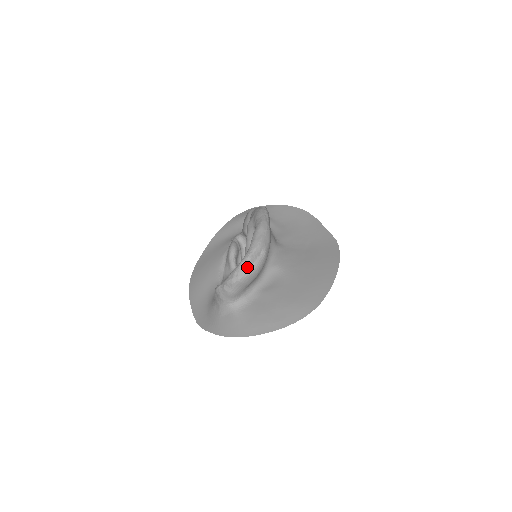
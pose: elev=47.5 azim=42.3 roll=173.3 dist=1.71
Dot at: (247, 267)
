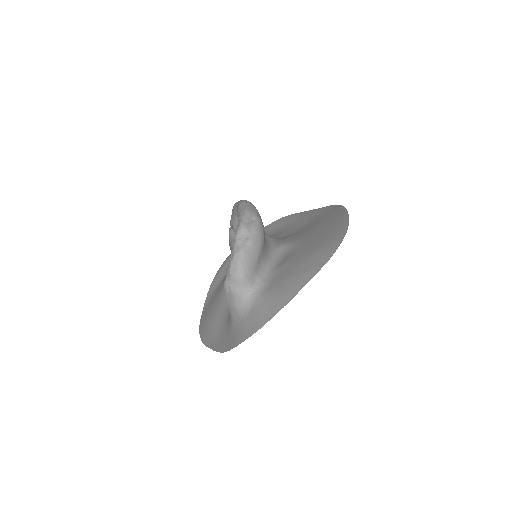
Dot at: (245, 236)
